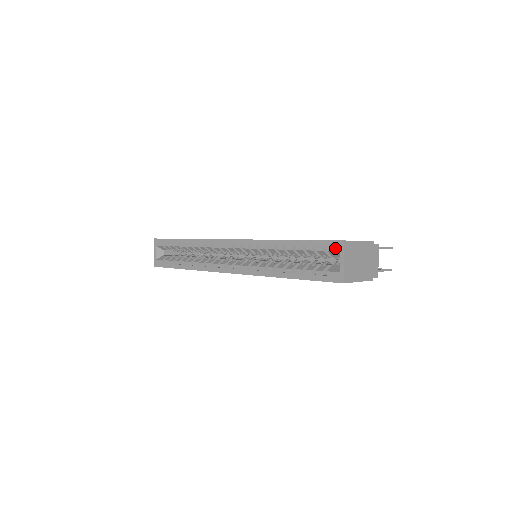
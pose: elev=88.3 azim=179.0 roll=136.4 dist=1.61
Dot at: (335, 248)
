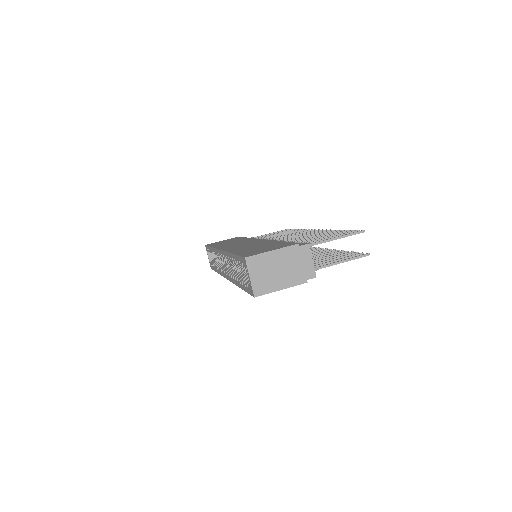
Dot at: (244, 264)
